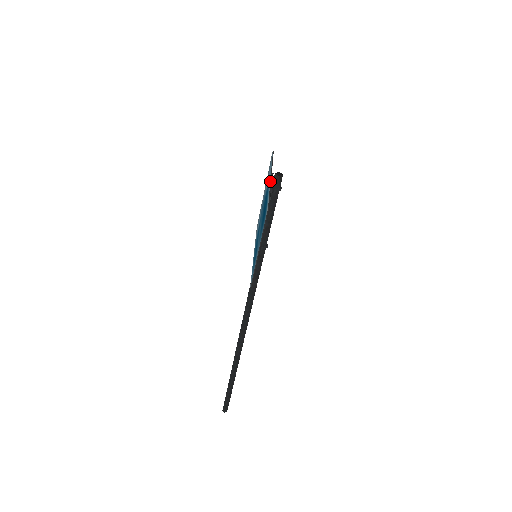
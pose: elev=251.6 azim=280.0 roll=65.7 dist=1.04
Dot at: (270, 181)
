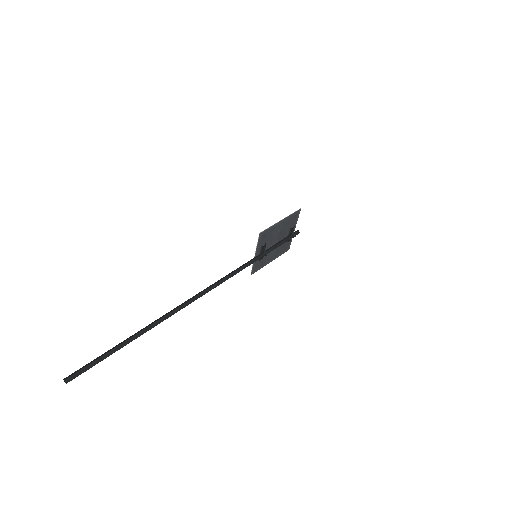
Dot at: (293, 231)
